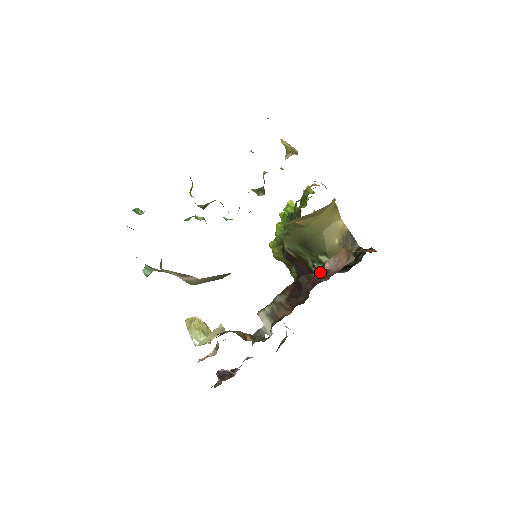
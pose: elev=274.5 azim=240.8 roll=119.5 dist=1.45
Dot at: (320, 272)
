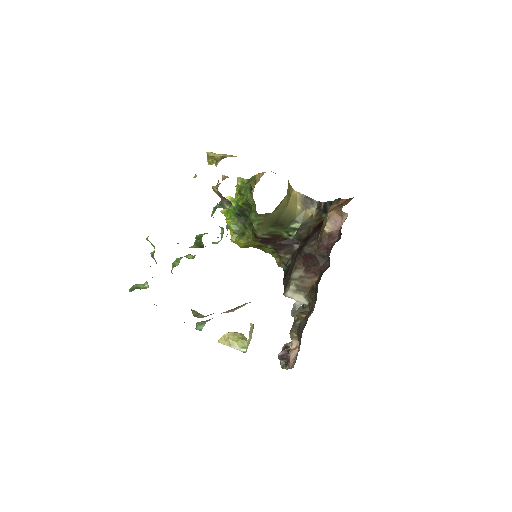
Dot at: (325, 237)
